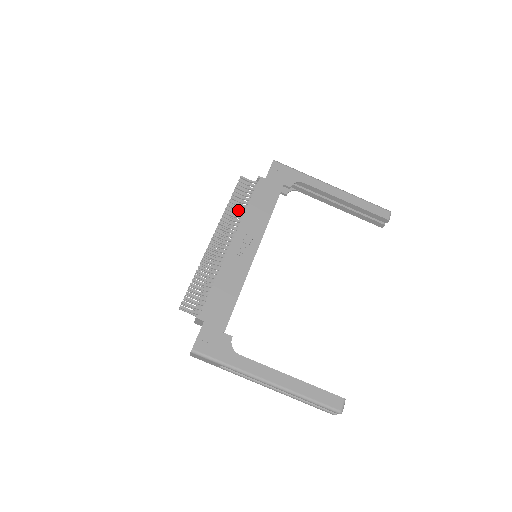
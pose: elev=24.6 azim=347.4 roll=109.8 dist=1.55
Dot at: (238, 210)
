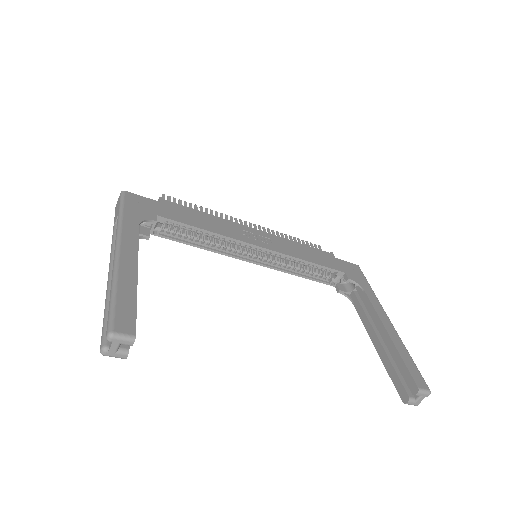
Dot at: occluded
